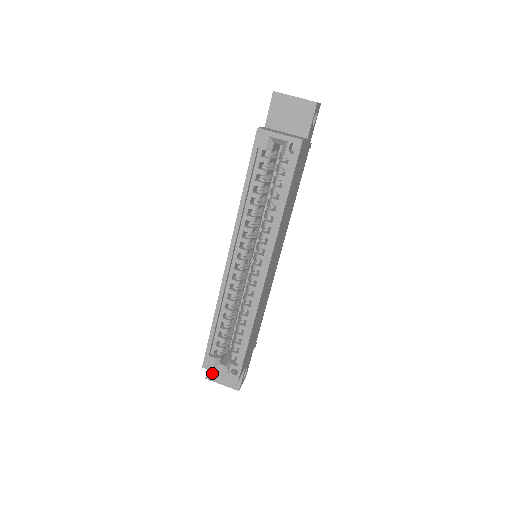
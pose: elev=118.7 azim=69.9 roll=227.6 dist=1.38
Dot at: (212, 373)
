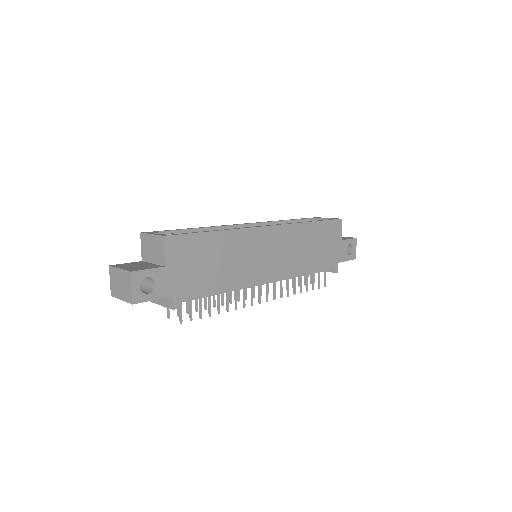
Dot at: (123, 265)
